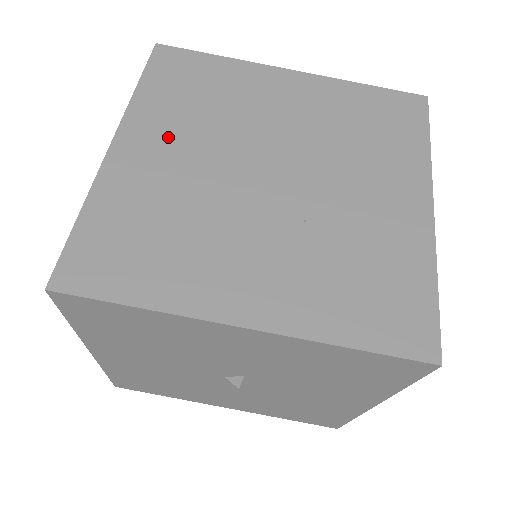
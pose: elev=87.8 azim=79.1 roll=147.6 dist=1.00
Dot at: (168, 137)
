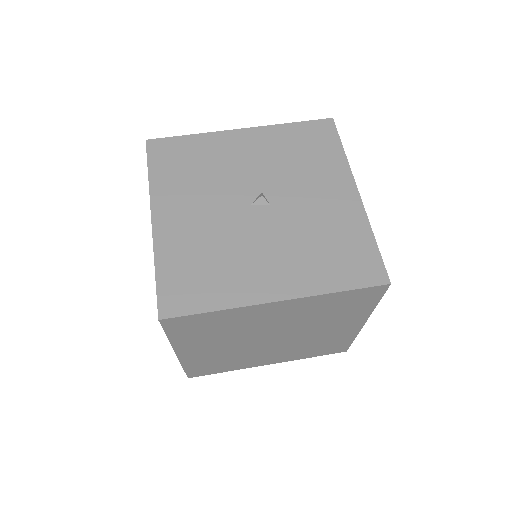
Dot at: occluded
